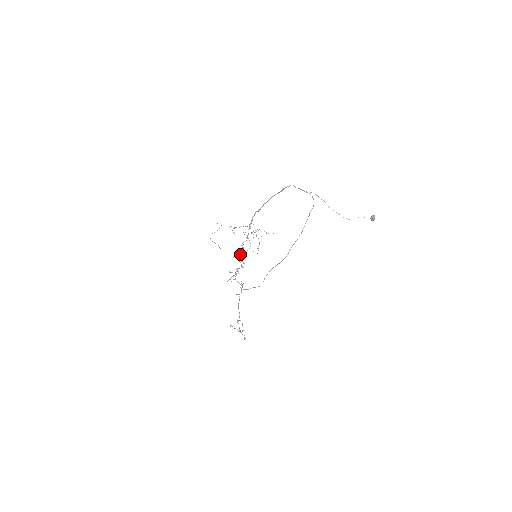
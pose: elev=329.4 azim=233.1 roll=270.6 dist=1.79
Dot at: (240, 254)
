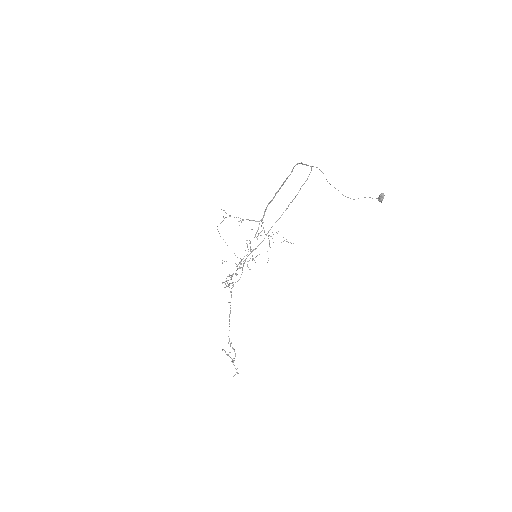
Dot at: occluded
